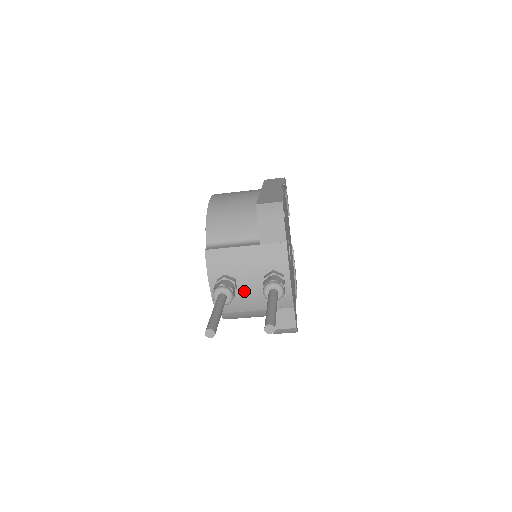
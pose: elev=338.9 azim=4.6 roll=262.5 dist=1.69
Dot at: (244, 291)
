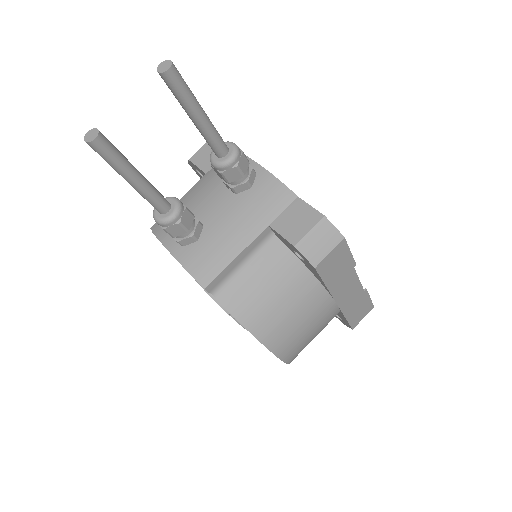
Dot at: (215, 222)
